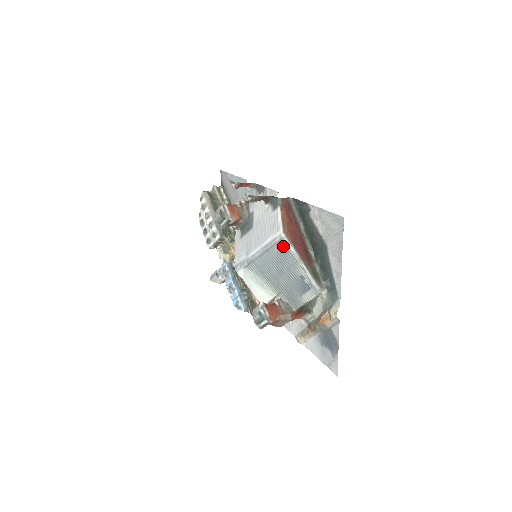
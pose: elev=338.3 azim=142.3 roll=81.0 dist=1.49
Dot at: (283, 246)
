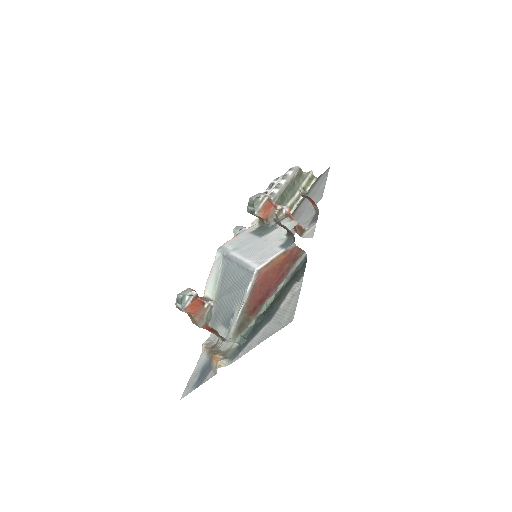
Dot at: (248, 278)
